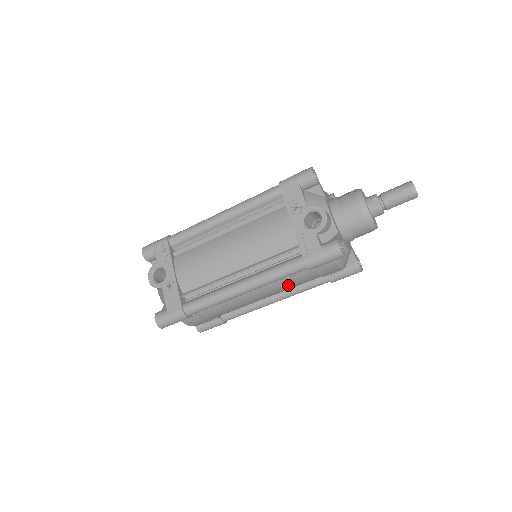
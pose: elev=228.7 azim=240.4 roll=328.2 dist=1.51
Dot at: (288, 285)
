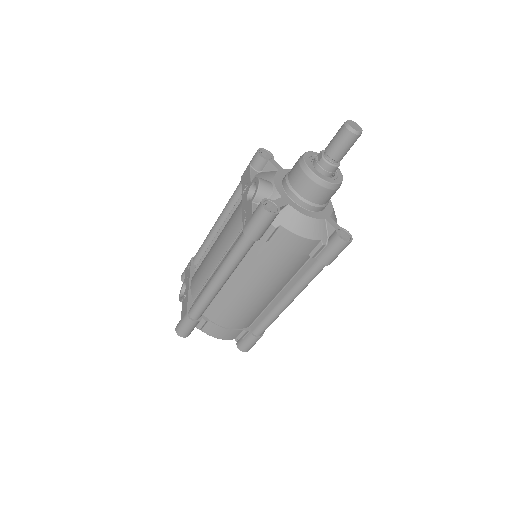
Dot at: (265, 271)
